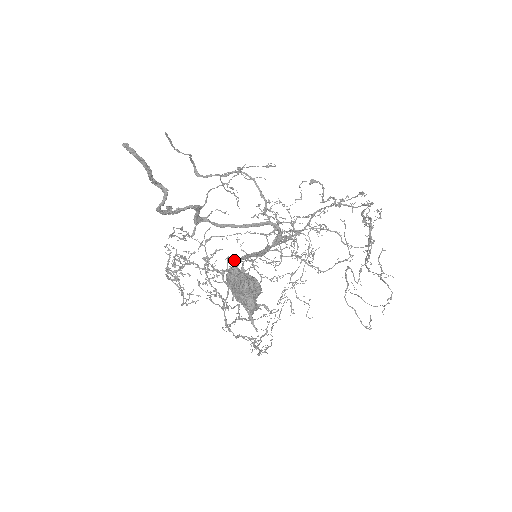
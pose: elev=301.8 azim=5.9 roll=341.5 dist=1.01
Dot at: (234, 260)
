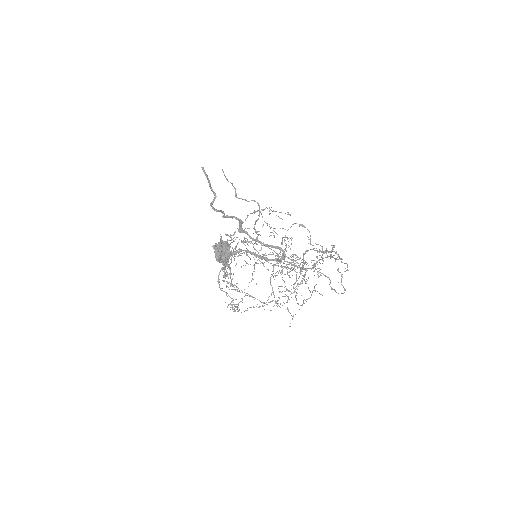
Dot at: occluded
